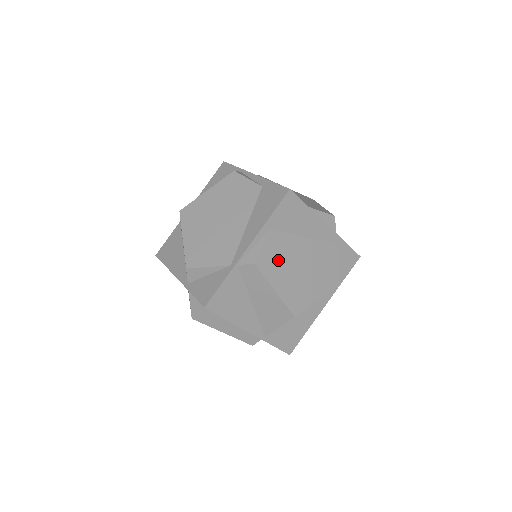
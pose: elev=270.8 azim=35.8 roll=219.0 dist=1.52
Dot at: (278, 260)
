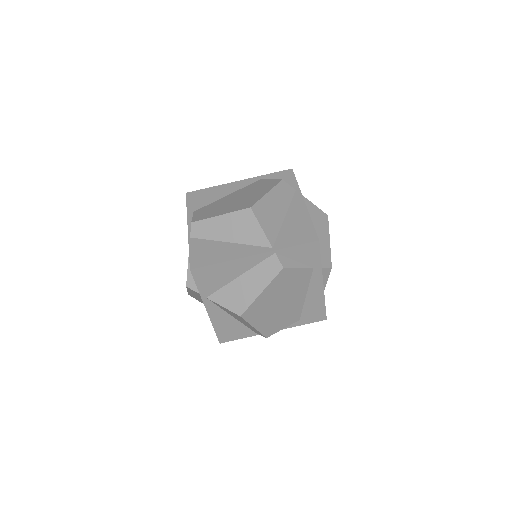
Dot at: (211, 211)
